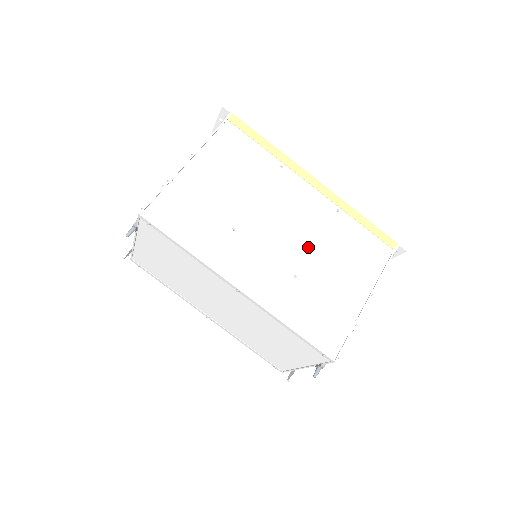
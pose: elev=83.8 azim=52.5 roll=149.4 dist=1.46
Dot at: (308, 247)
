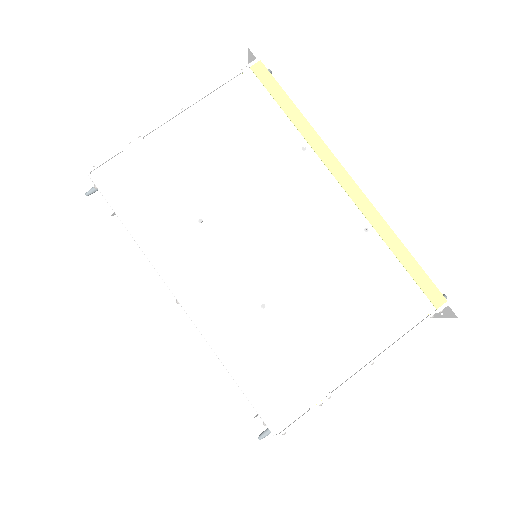
Dot at: (298, 271)
